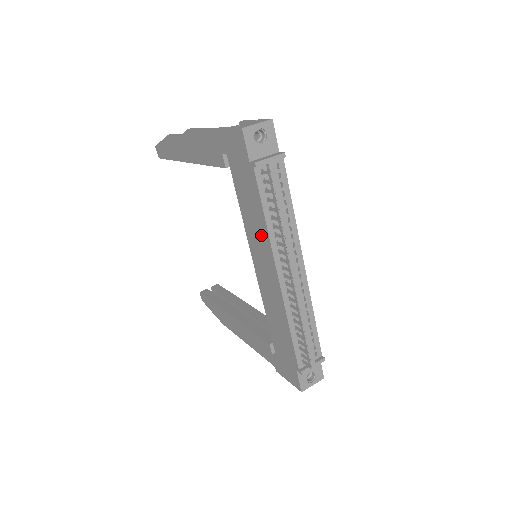
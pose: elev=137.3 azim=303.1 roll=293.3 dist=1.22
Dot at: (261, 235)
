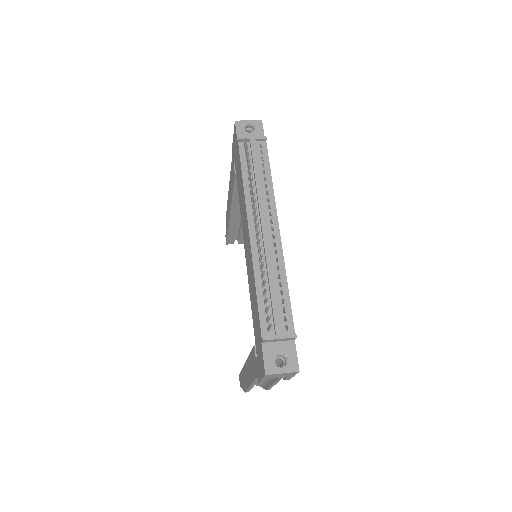
Dot at: (243, 201)
